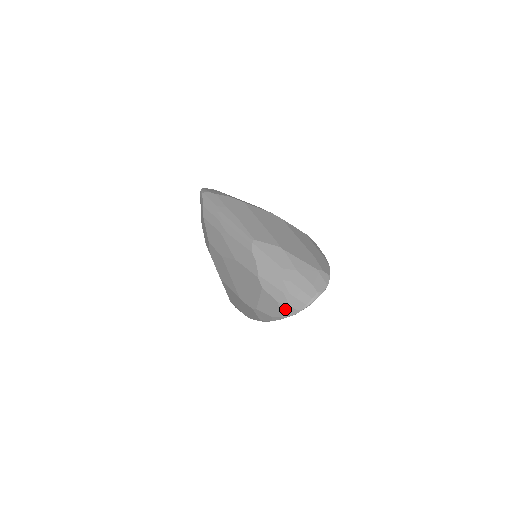
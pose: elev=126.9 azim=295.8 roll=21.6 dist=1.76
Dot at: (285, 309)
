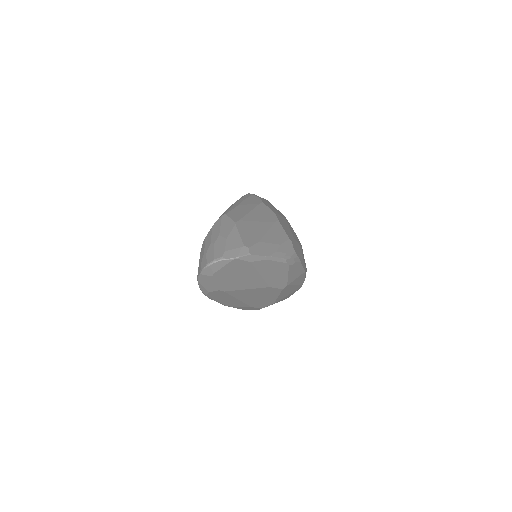
Dot at: (199, 268)
